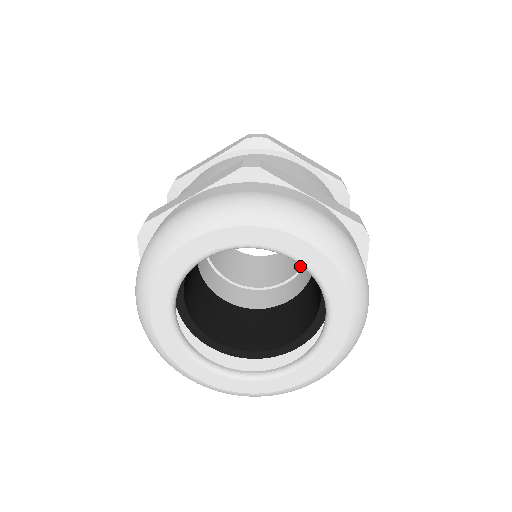
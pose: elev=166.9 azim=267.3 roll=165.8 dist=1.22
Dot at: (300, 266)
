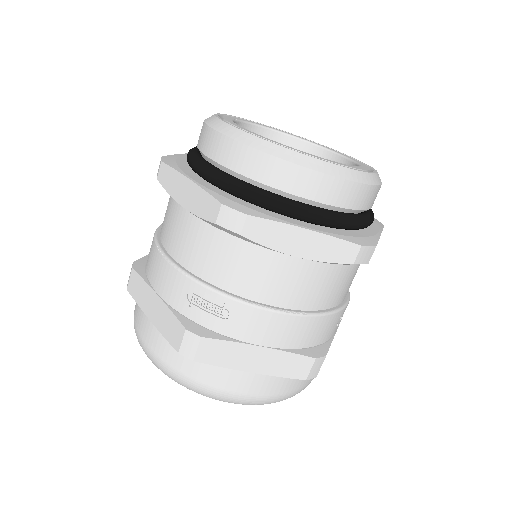
Dot at: occluded
